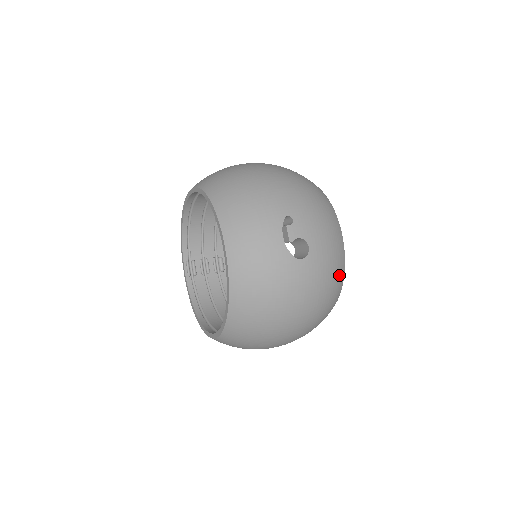
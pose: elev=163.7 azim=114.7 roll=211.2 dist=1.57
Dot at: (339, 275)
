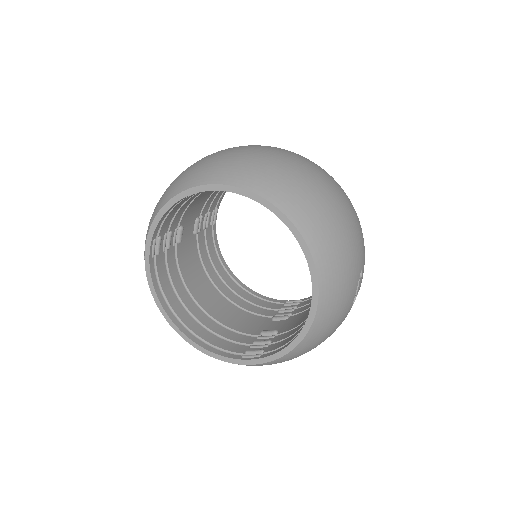
Dot at: occluded
